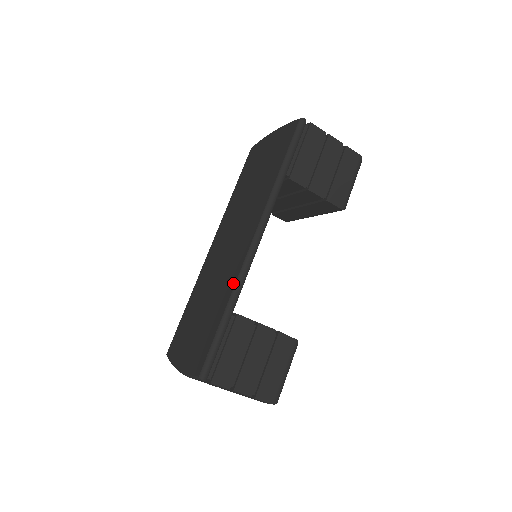
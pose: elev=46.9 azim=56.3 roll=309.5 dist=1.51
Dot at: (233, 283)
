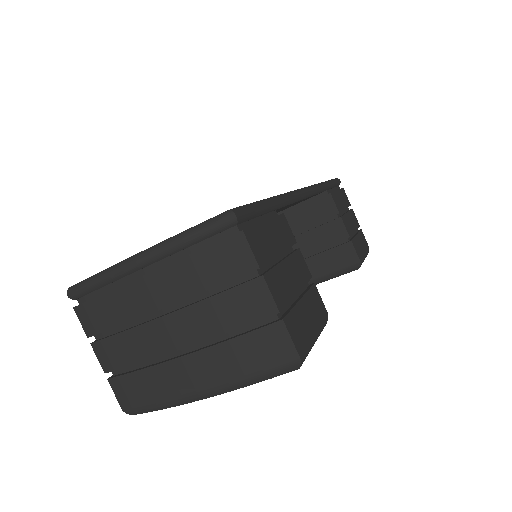
Dot at: occluded
